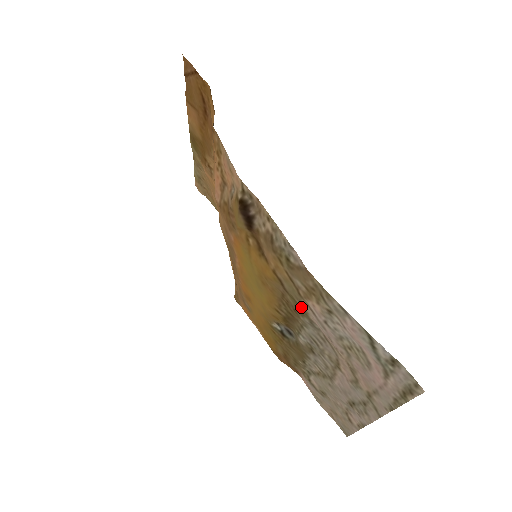
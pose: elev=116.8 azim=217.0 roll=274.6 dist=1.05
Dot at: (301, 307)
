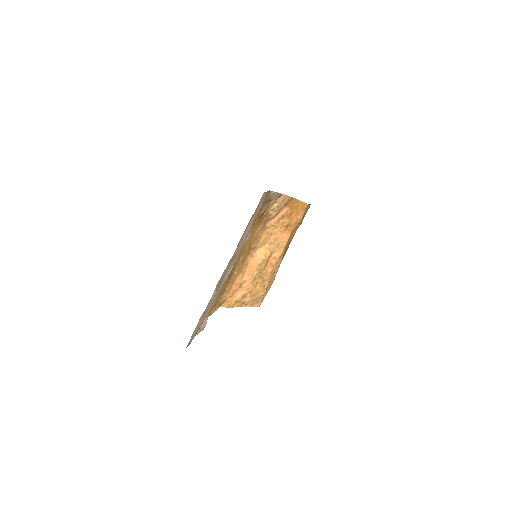
Dot at: occluded
